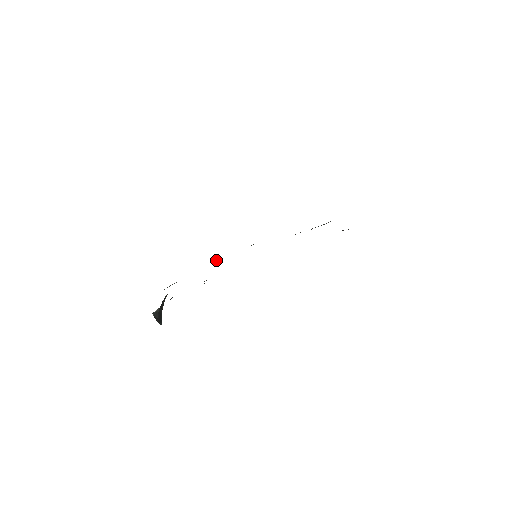
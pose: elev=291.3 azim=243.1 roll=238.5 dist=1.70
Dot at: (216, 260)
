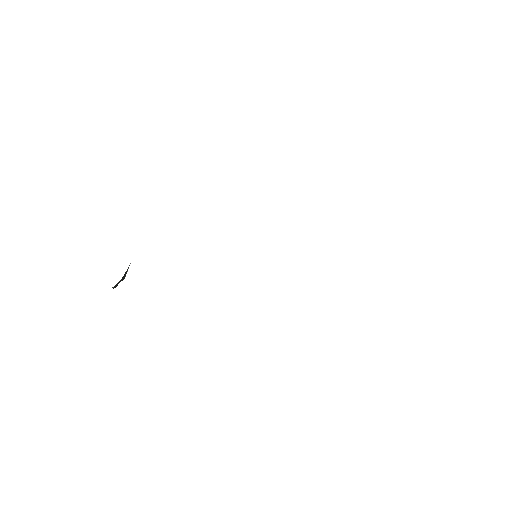
Dot at: occluded
